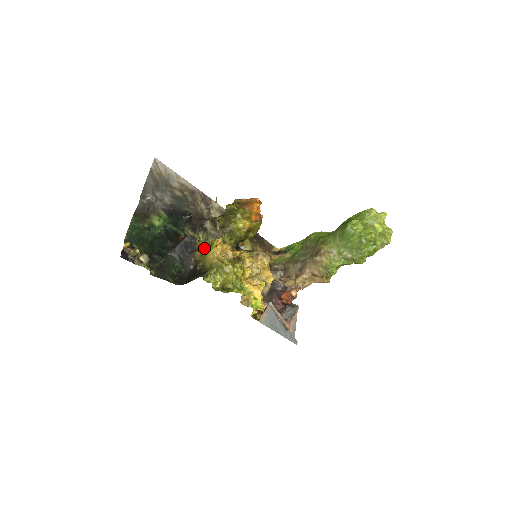
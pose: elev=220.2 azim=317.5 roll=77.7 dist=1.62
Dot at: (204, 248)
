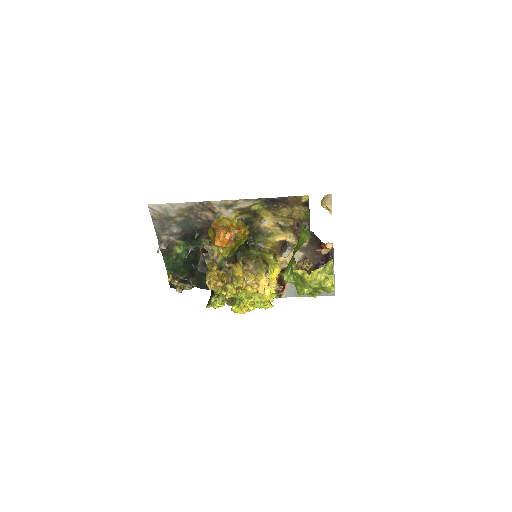
Dot at: (210, 269)
